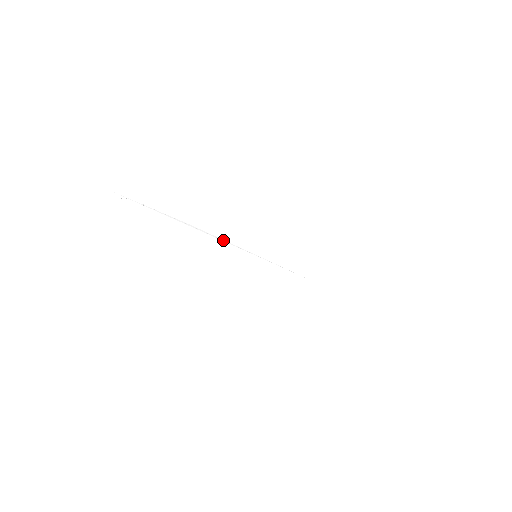
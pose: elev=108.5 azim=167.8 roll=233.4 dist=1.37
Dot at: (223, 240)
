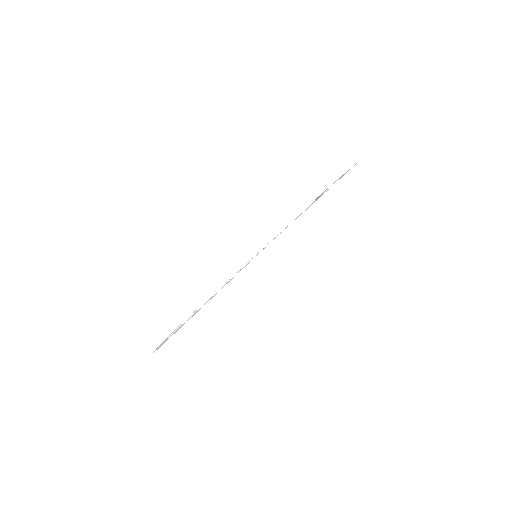
Dot at: (230, 279)
